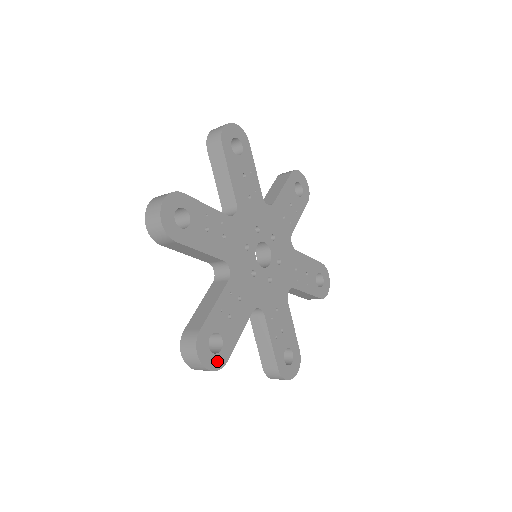
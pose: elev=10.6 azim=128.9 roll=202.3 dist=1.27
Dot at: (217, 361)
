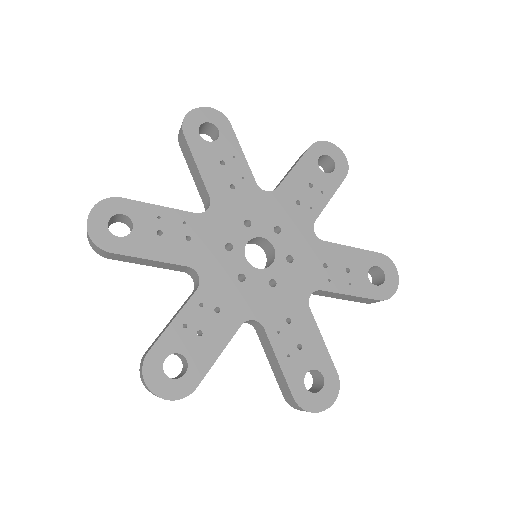
Dot at: (103, 237)
